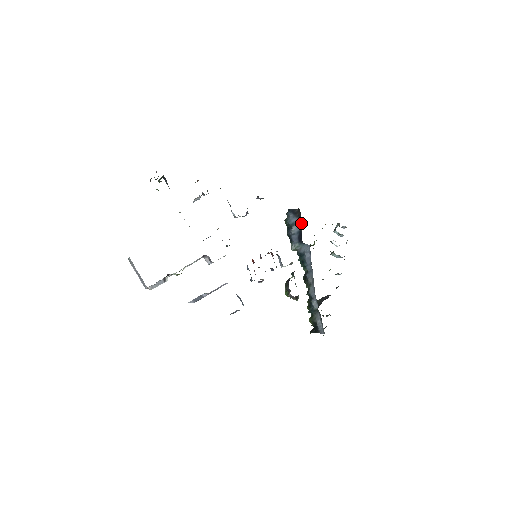
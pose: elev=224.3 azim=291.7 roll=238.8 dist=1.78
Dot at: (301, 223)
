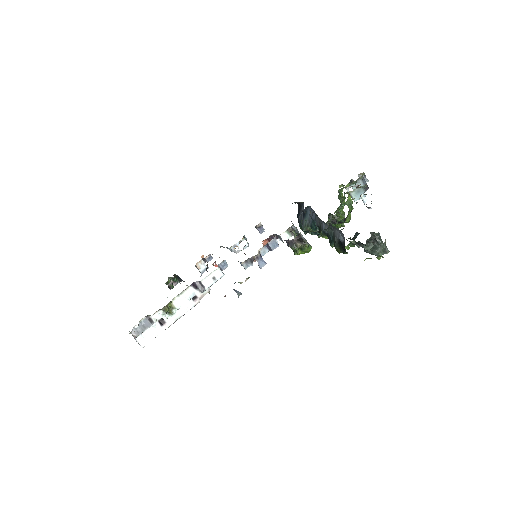
Dot at: (303, 208)
